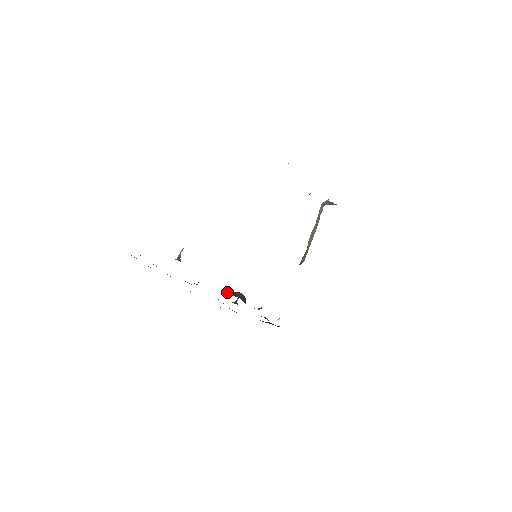
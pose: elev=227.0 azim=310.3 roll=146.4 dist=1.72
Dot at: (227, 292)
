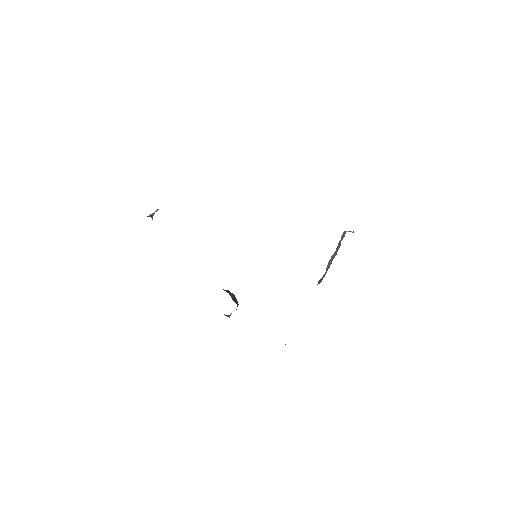
Dot at: occluded
